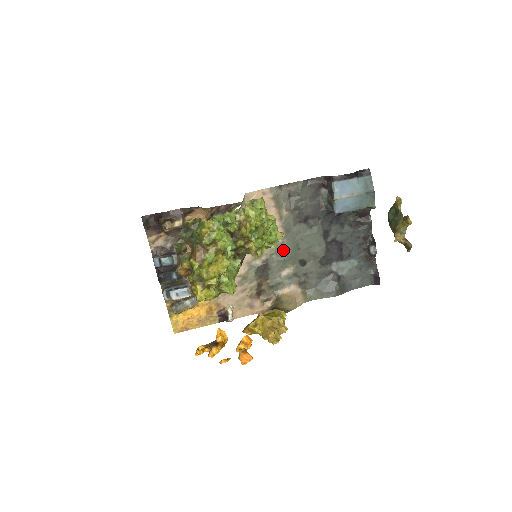
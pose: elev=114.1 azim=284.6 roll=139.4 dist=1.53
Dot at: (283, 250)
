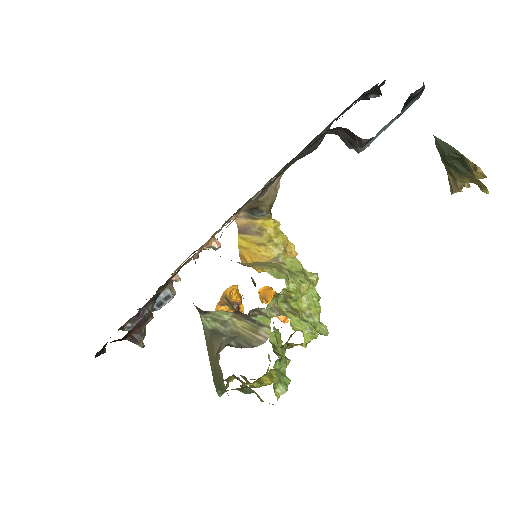
Dot at: occluded
